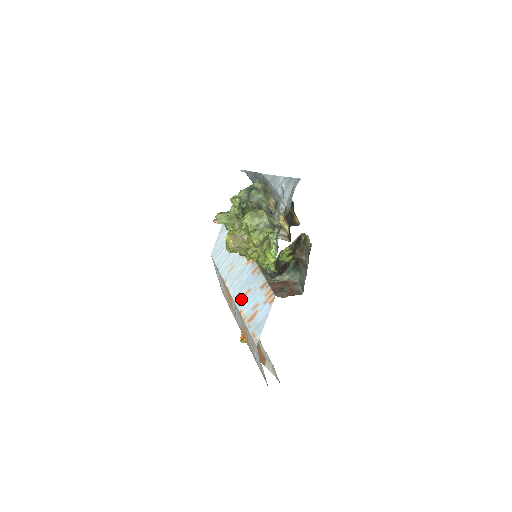
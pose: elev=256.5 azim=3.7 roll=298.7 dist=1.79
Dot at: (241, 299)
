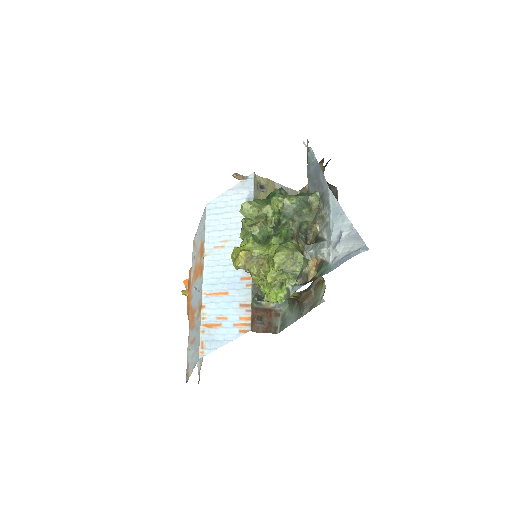
Dot at: (211, 293)
